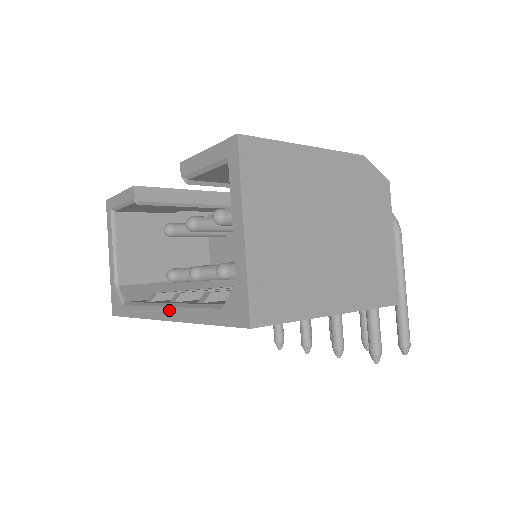
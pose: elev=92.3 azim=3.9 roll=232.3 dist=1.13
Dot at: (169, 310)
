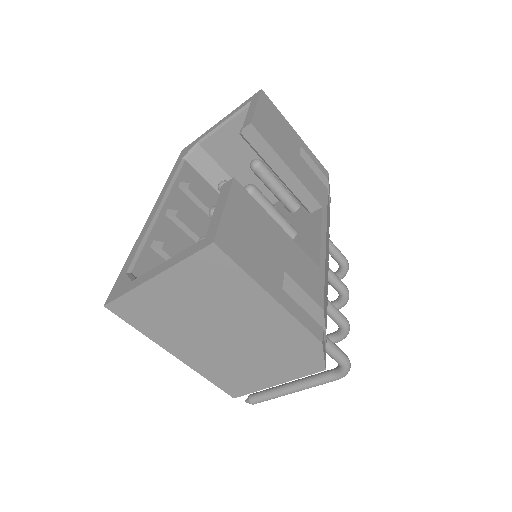
Dot at: (153, 216)
